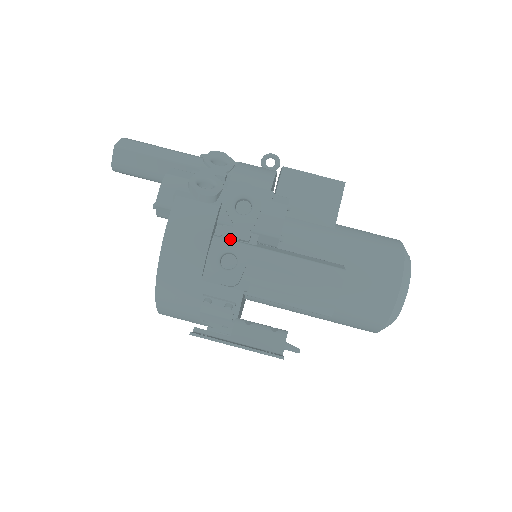
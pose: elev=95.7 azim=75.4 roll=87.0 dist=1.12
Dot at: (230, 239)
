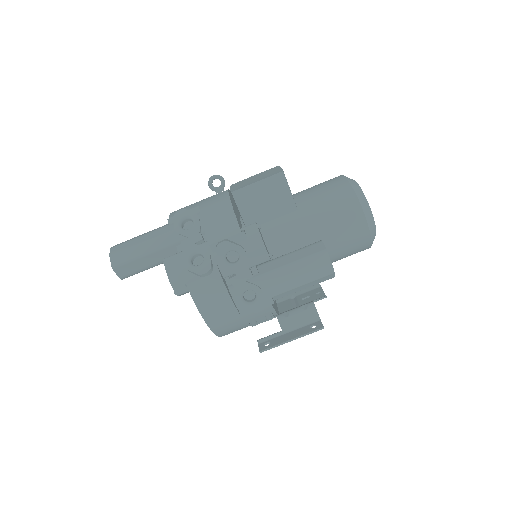
Dot at: (240, 284)
